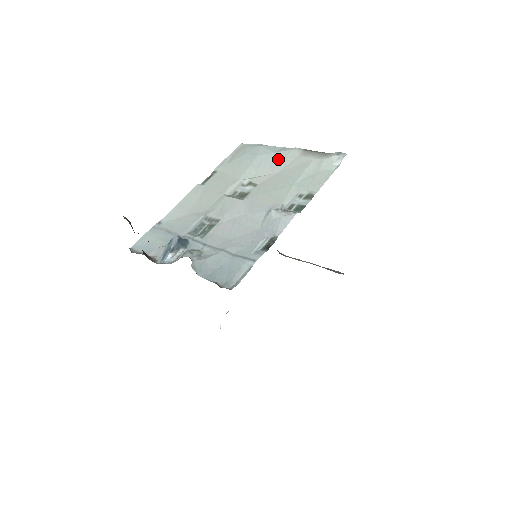
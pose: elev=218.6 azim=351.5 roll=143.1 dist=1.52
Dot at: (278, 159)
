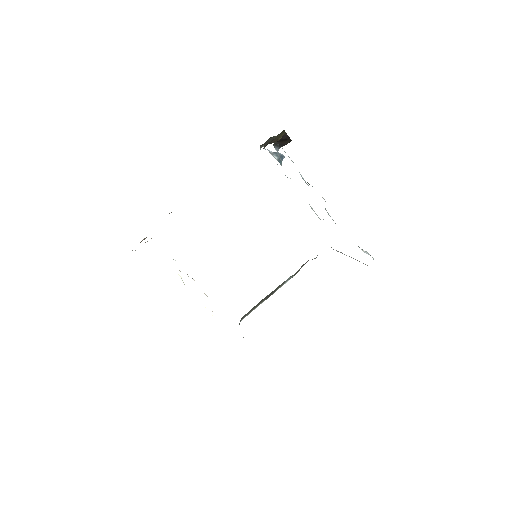
Dot at: occluded
